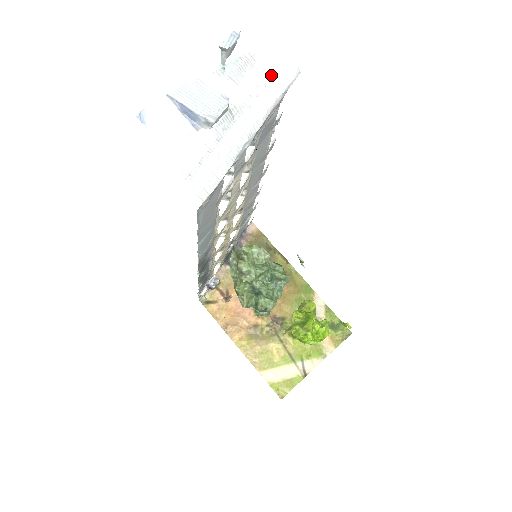
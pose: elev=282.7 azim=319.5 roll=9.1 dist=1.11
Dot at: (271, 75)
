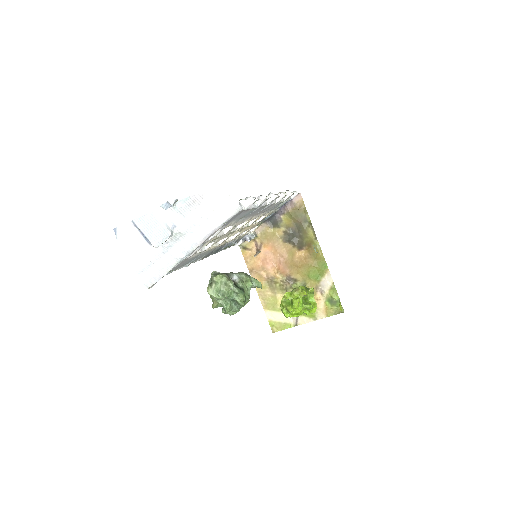
Dot at: (215, 210)
